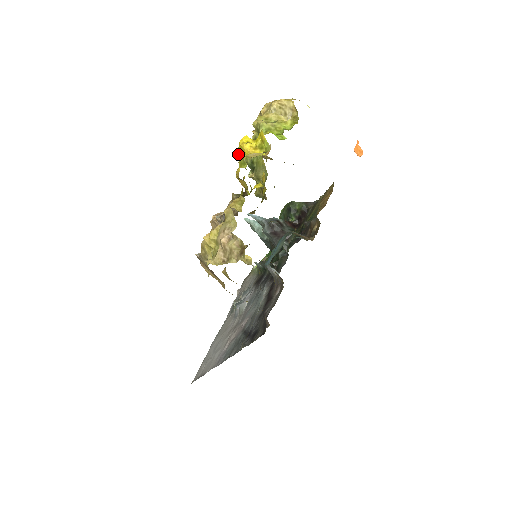
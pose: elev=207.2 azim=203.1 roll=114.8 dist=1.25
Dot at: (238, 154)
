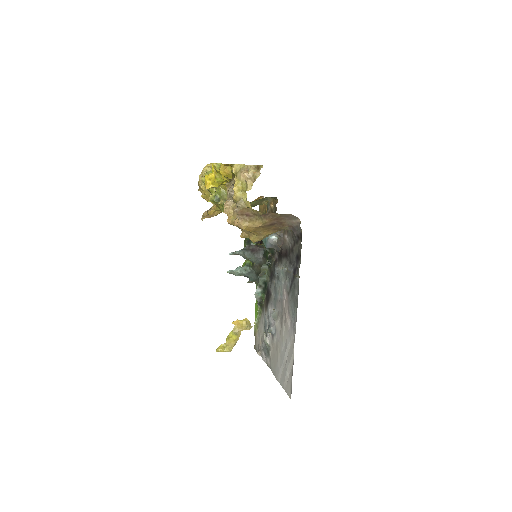
Dot at: (214, 165)
